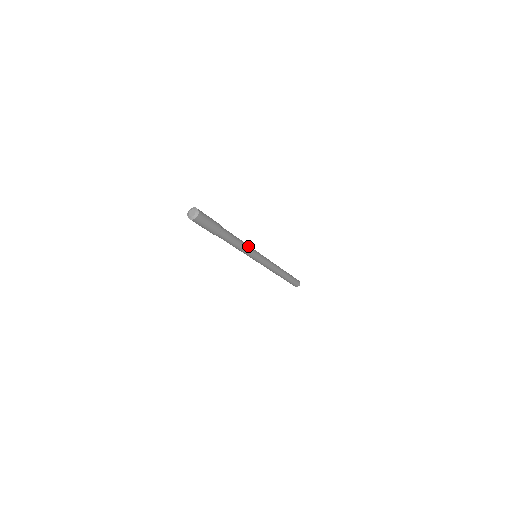
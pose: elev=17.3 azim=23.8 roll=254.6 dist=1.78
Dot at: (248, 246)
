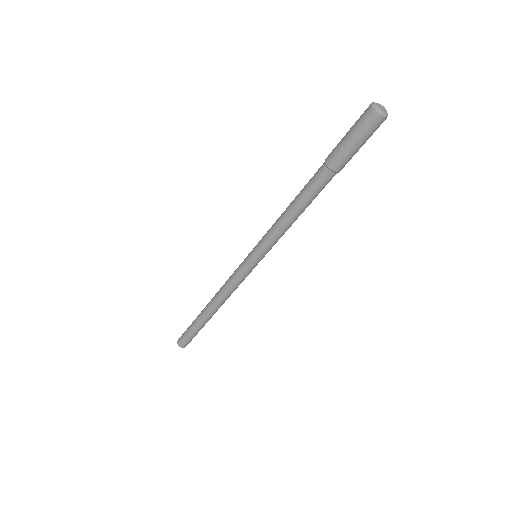
Dot at: occluded
